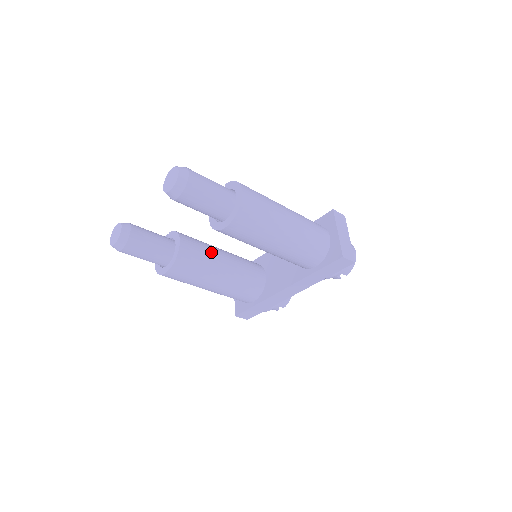
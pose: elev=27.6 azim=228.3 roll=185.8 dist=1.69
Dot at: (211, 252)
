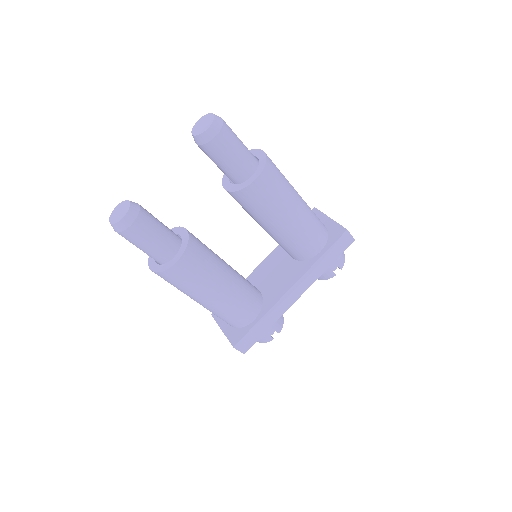
Dot at: (212, 251)
